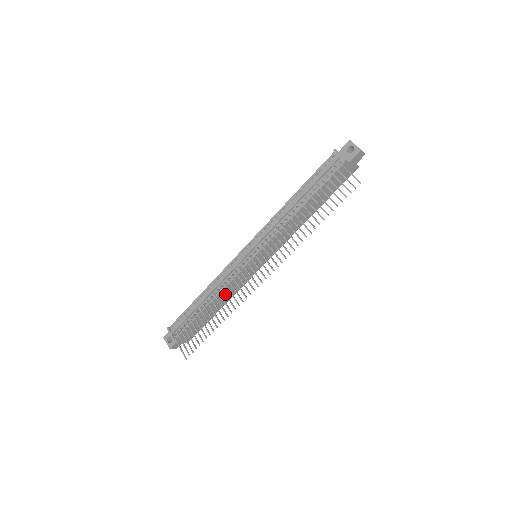
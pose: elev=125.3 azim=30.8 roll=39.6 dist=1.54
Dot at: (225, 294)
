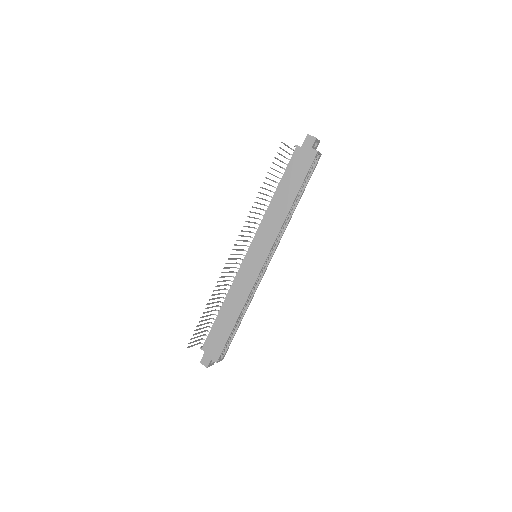
Dot at: (223, 285)
